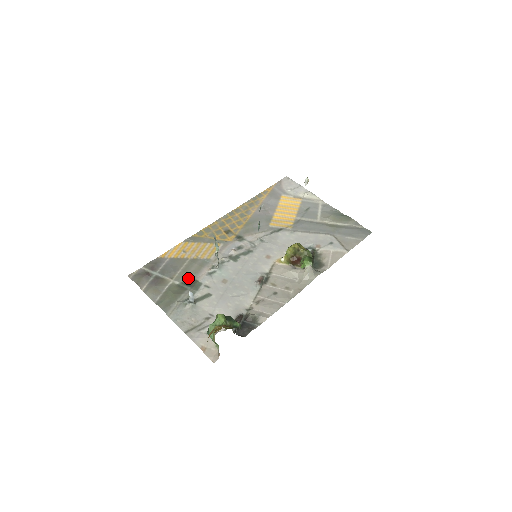
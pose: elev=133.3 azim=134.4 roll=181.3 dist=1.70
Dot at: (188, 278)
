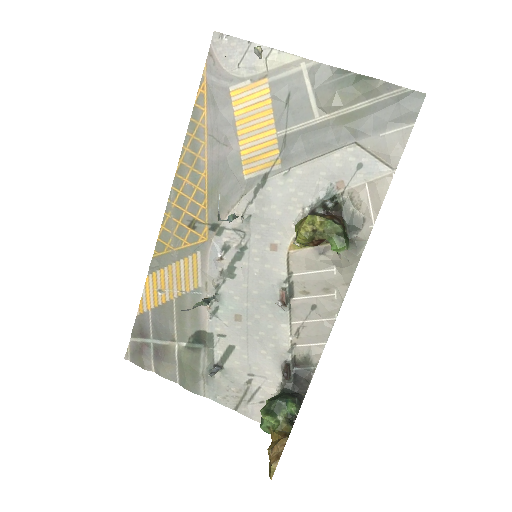
Dot at: (191, 332)
